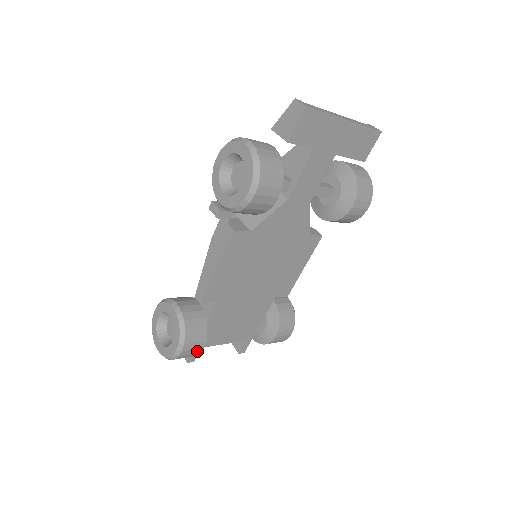
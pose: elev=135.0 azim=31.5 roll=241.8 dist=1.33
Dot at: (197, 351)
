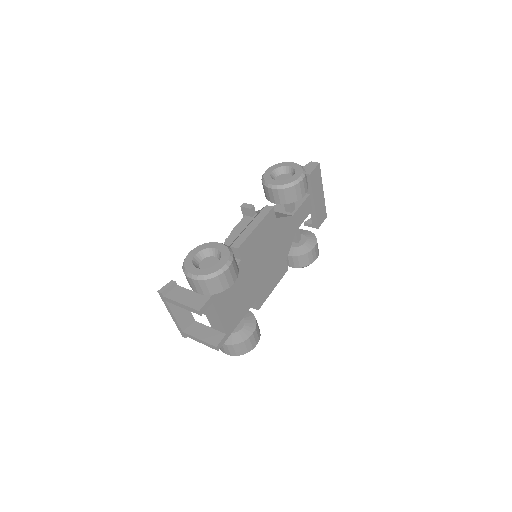
Dot at: (230, 282)
